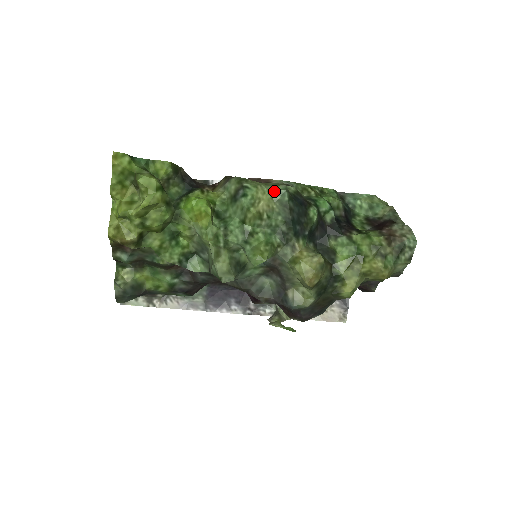
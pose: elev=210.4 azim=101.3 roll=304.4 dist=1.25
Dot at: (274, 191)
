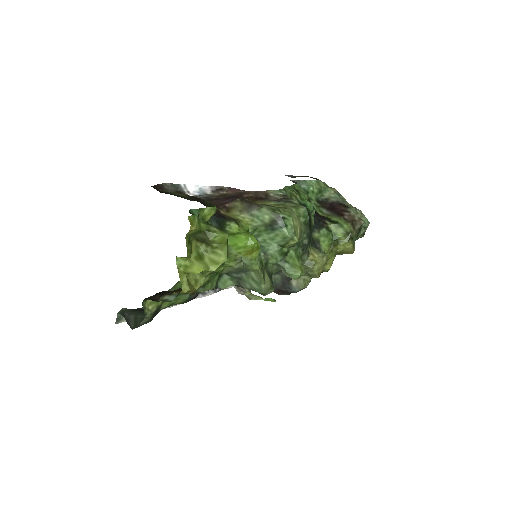
Dot at: (301, 215)
